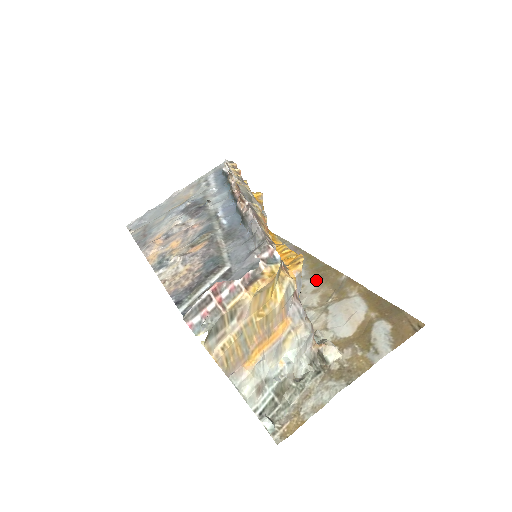
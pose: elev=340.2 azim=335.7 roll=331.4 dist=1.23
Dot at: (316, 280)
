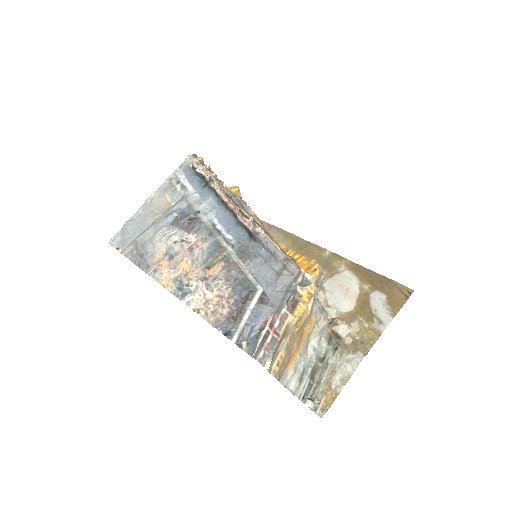
Dot at: occluded
